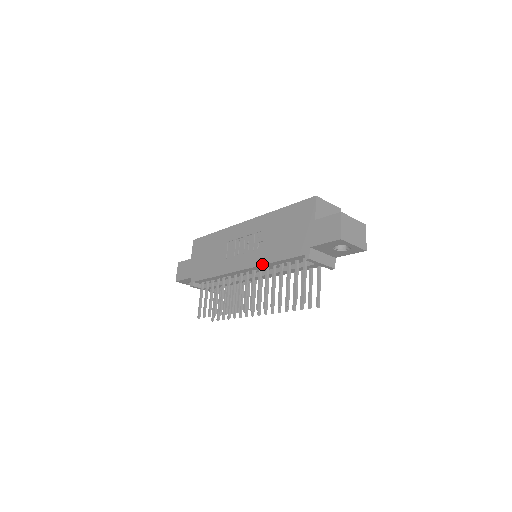
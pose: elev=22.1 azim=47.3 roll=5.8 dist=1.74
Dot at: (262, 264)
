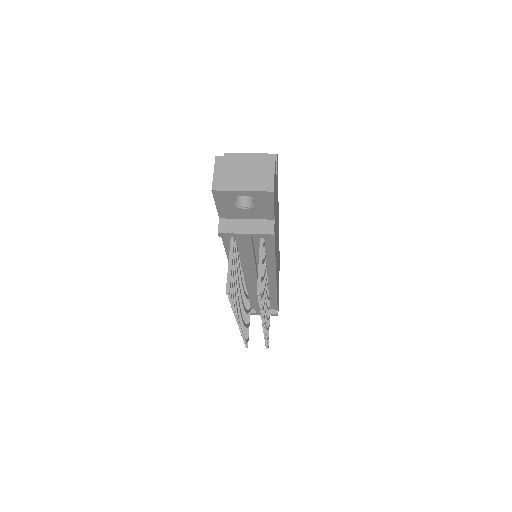
Dot at: (228, 261)
